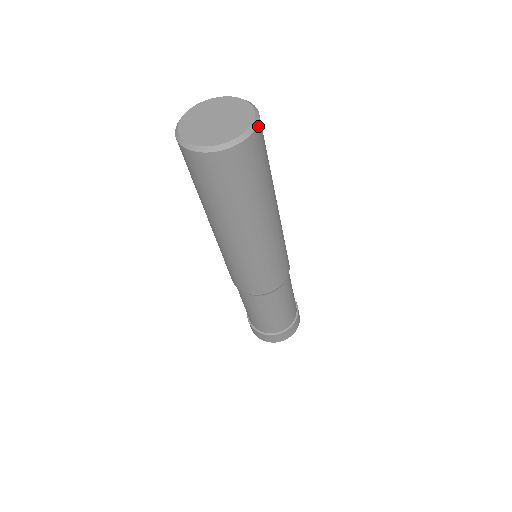
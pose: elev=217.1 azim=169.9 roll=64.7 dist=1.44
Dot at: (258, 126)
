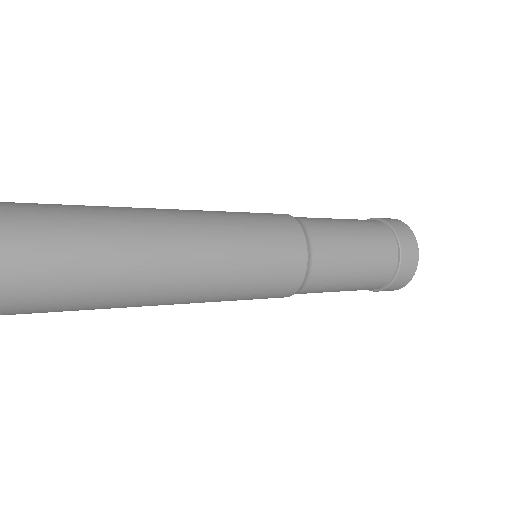
Dot at: (4, 313)
